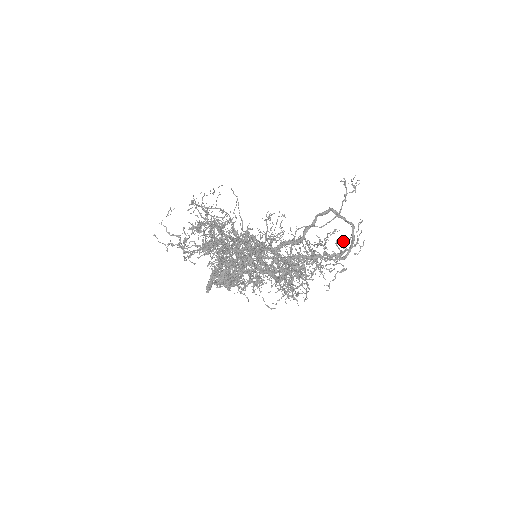
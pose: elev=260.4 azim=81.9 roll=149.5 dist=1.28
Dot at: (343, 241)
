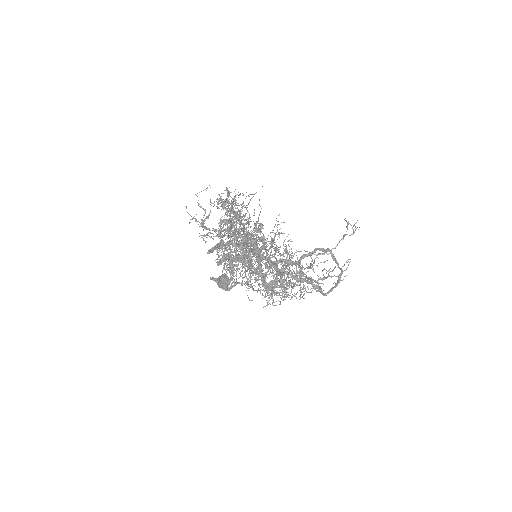
Dot at: occluded
